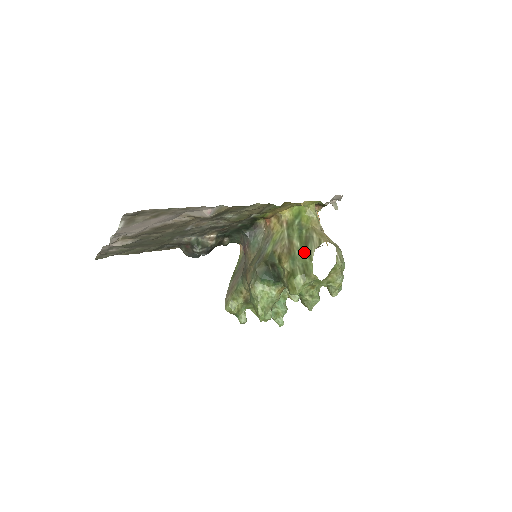
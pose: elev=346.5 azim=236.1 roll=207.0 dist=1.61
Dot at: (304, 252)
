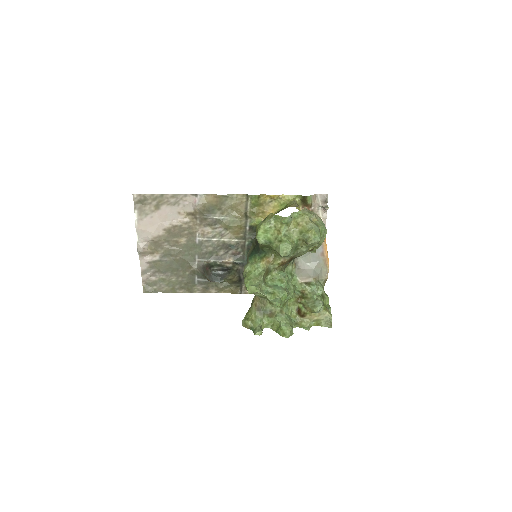
Dot at: occluded
